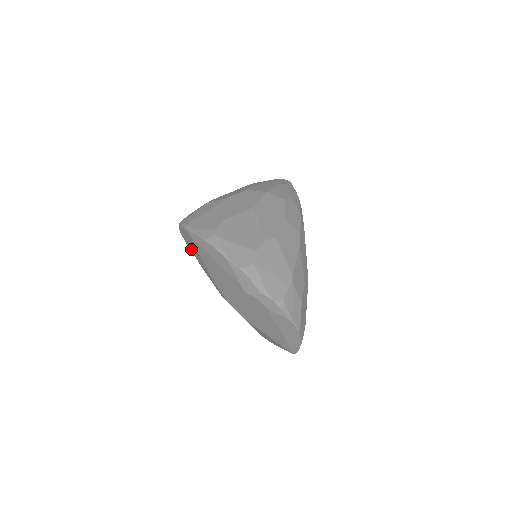
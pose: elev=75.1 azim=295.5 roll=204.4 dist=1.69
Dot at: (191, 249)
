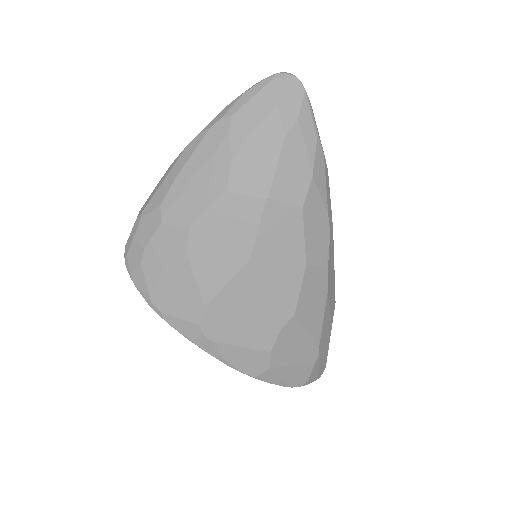
Dot at: occluded
